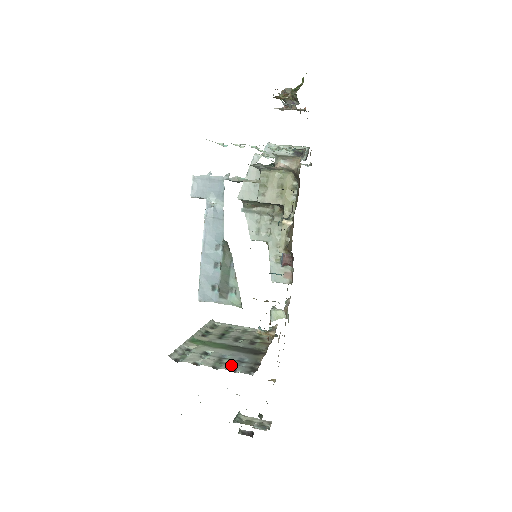
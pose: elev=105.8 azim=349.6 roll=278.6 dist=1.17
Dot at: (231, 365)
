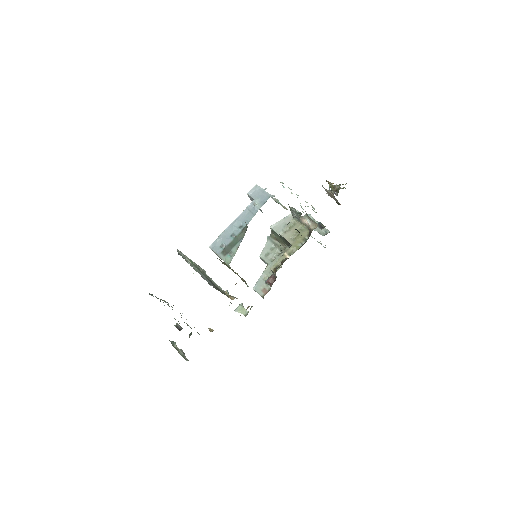
Dot at: (203, 276)
